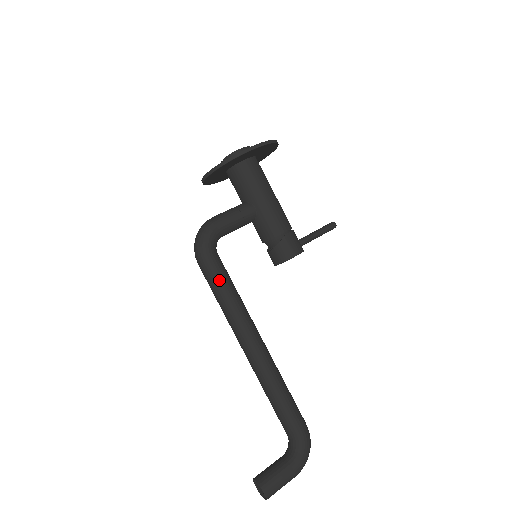
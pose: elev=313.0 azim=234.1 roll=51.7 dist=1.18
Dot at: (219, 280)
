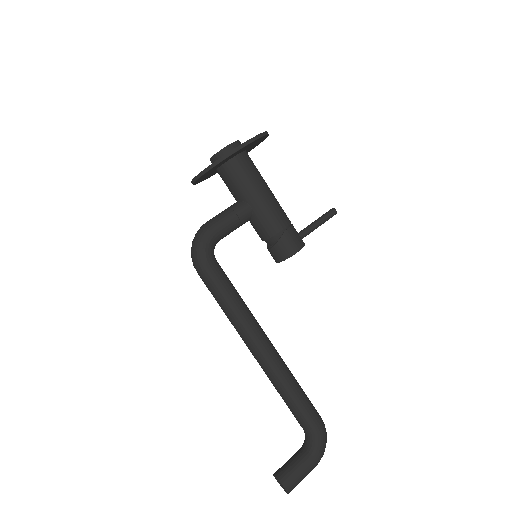
Dot at: (220, 288)
